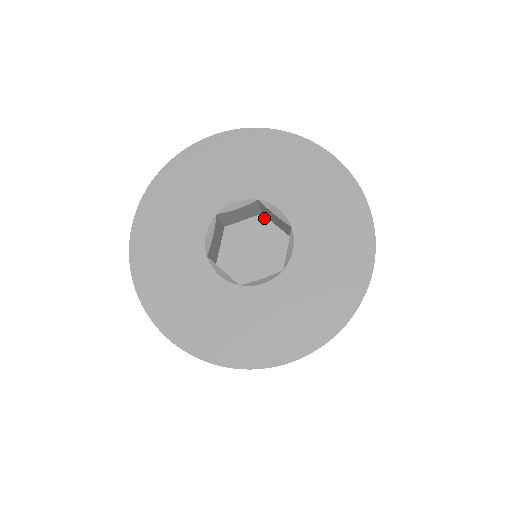
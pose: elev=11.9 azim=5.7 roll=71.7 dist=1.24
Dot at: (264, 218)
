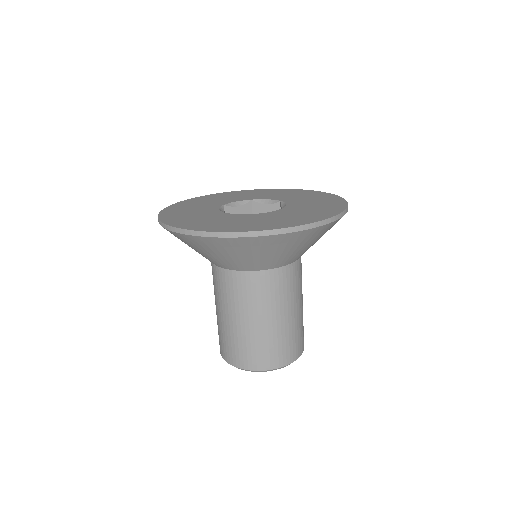
Dot at: occluded
